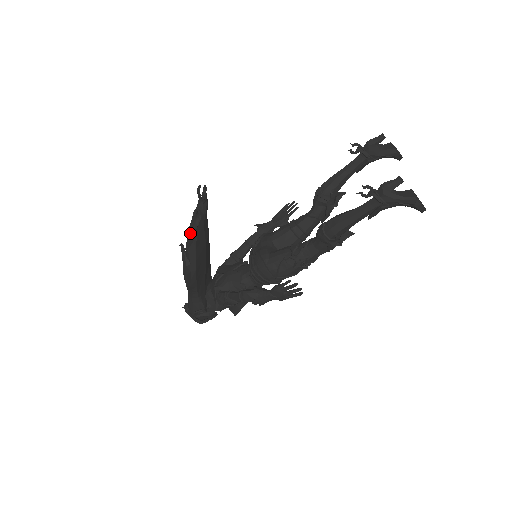
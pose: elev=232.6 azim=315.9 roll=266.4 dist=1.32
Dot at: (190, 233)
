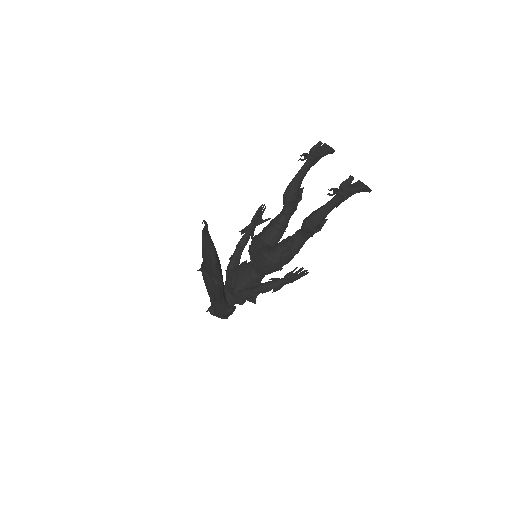
Dot at: (214, 261)
